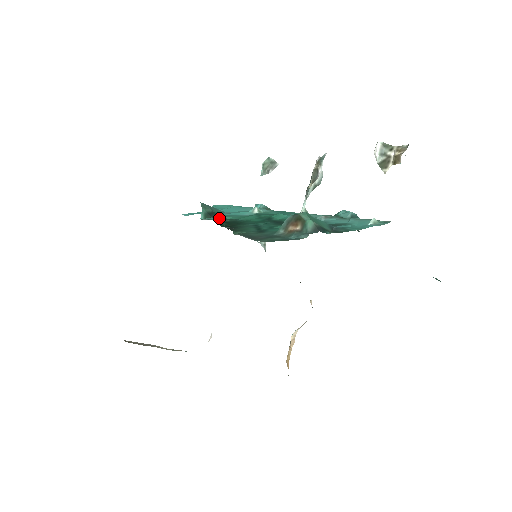
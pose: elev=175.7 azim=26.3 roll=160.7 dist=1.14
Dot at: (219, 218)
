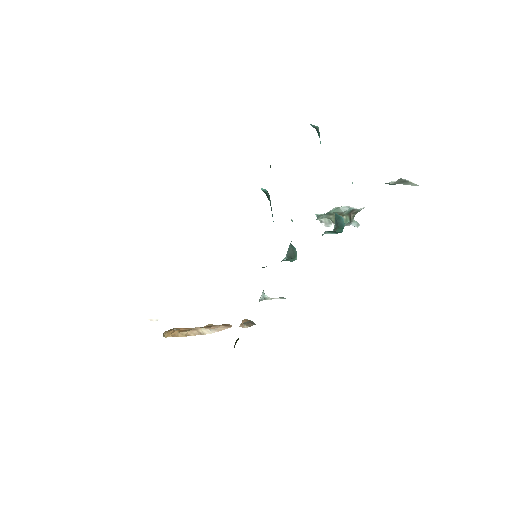
Dot at: occluded
